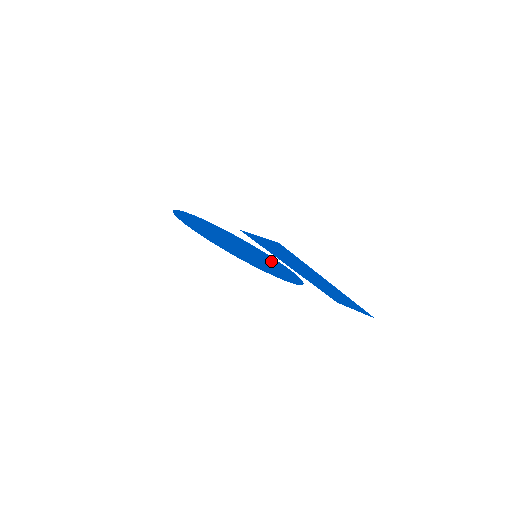
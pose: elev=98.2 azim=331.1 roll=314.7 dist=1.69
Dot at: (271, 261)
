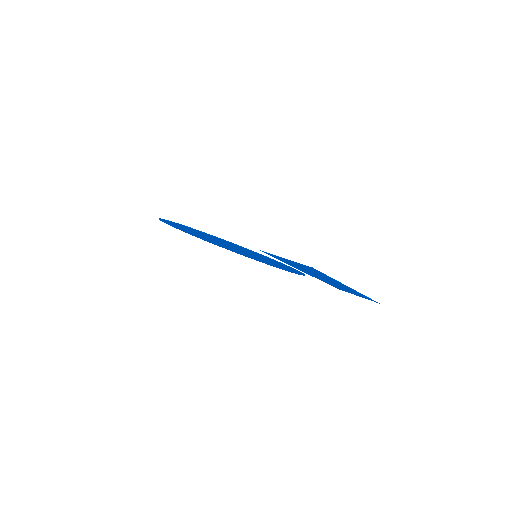
Dot at: occluded
